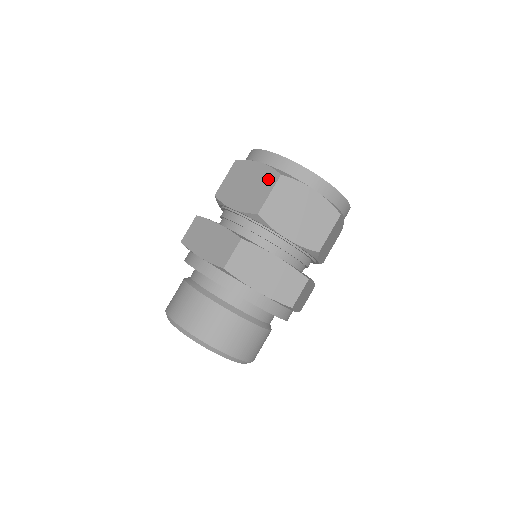
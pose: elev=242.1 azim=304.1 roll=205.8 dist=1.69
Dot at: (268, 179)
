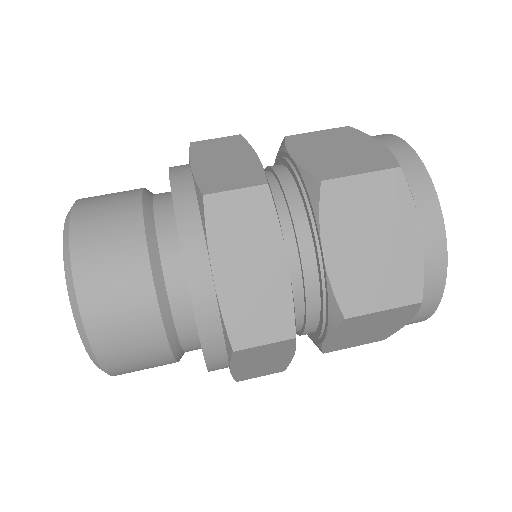
Dot at: (404, 283)
